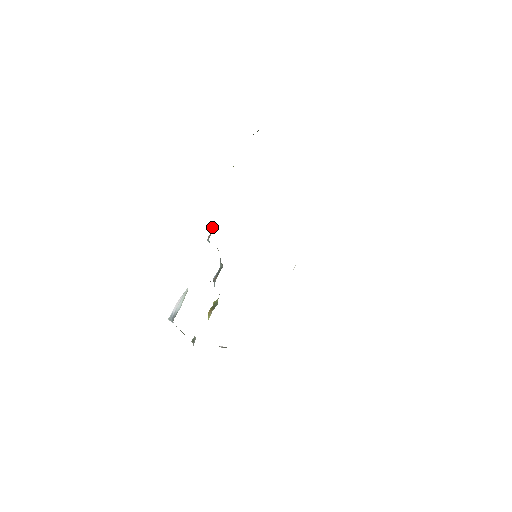
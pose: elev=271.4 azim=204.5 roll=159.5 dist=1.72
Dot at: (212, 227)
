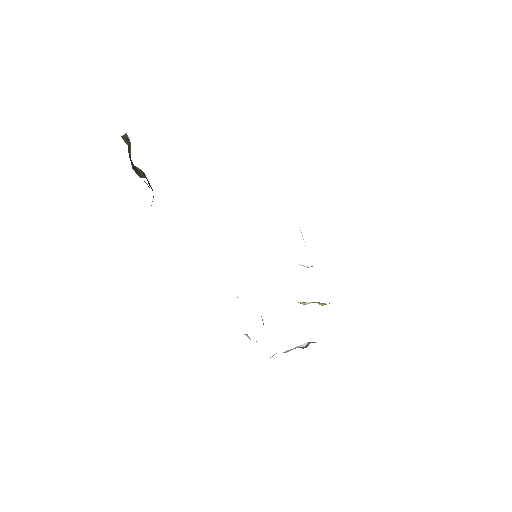
Dot at: occluded
